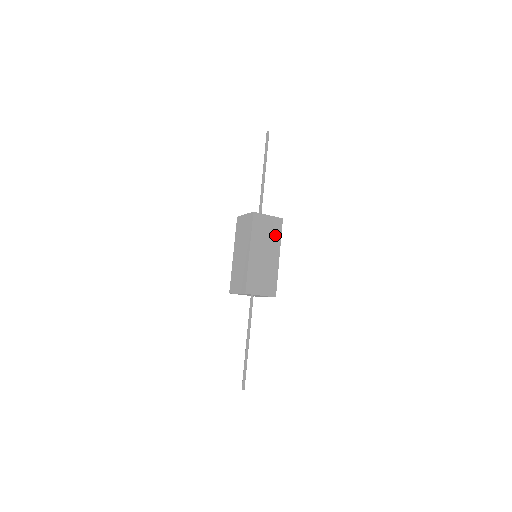
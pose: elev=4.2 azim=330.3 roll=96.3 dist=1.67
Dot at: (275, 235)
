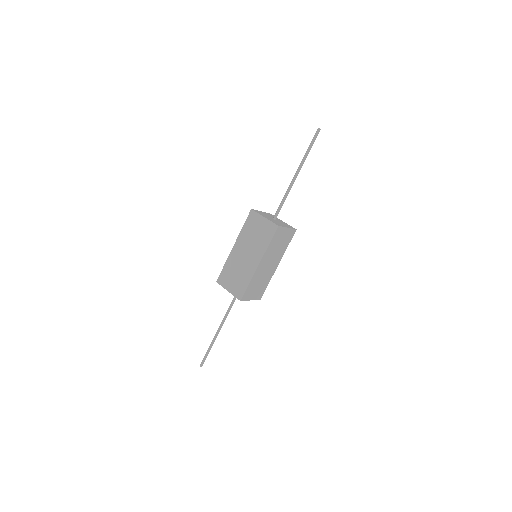
Dot at: (284, 246)
